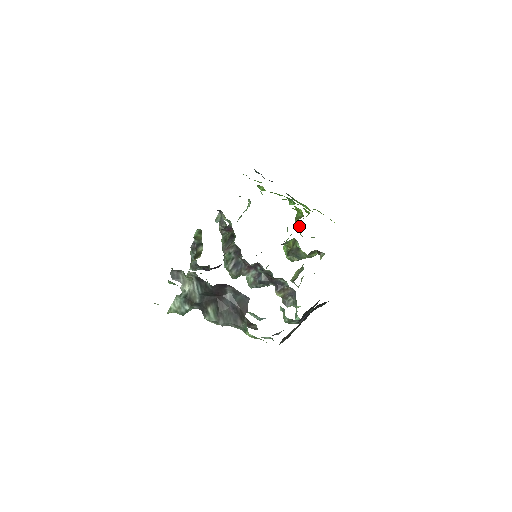
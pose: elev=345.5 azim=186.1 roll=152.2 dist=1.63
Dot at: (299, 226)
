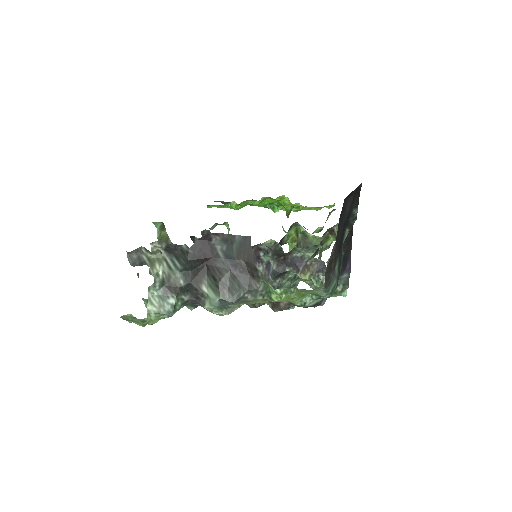
Dot at: occluded
